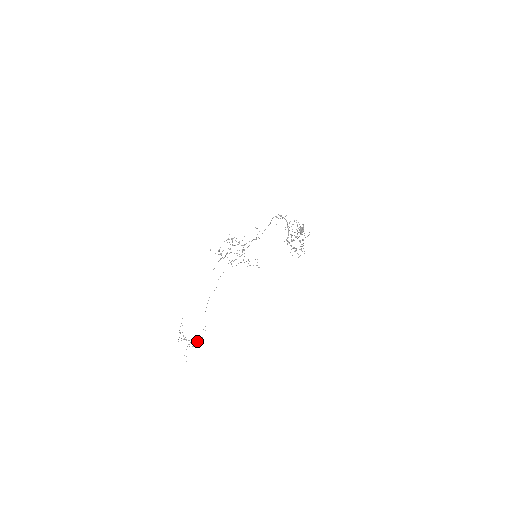
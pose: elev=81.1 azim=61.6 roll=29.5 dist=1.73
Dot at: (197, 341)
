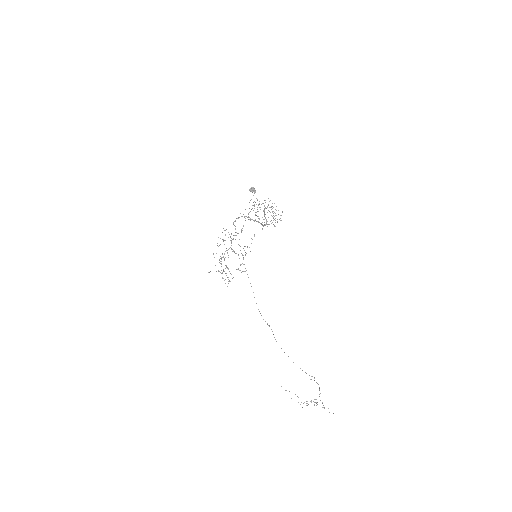
Dot at: occluded
